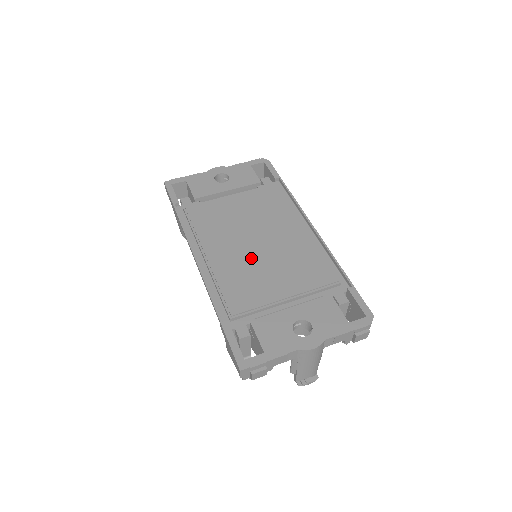
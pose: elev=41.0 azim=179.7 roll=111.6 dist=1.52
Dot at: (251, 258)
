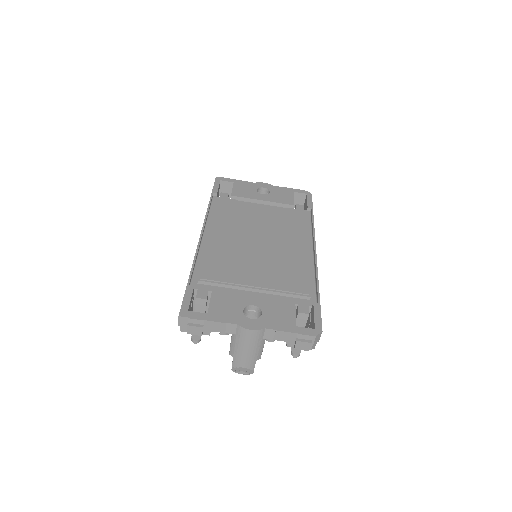
Dot at: (246, 249)
